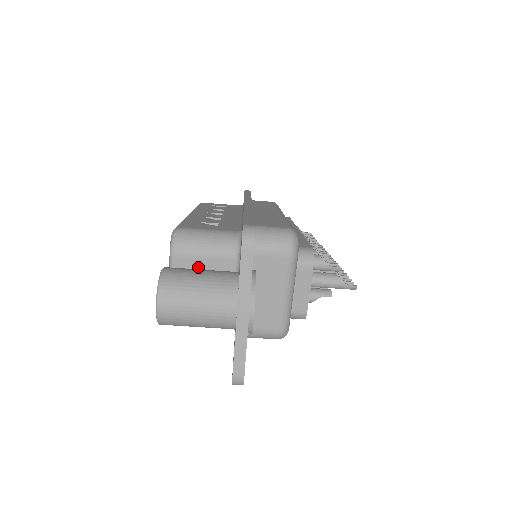
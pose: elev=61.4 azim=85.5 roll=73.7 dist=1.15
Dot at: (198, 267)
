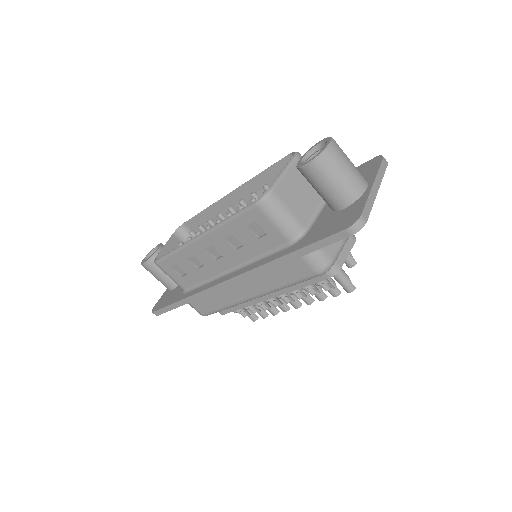
Dot at: occluded
